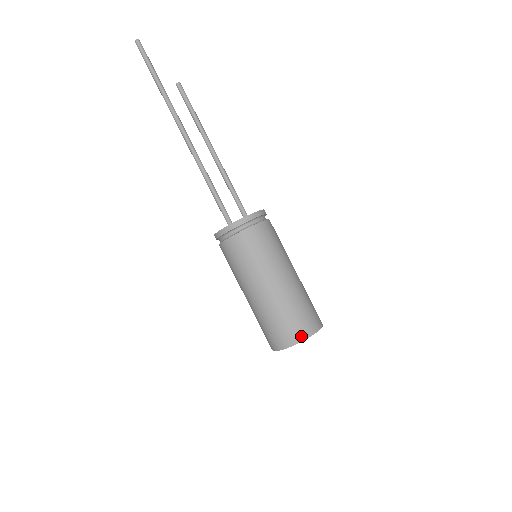
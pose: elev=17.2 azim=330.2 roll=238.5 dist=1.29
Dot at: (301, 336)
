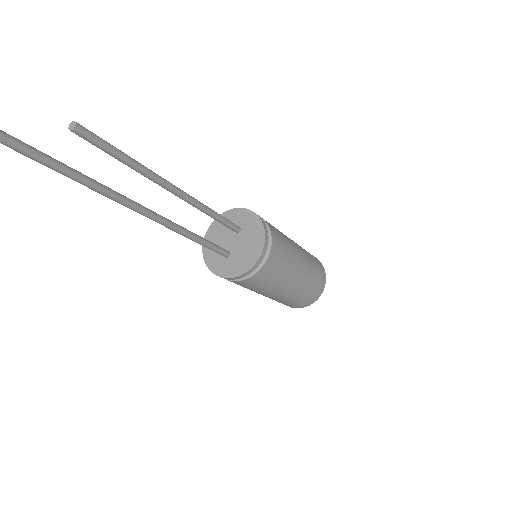
Dot at: (314, 300)
